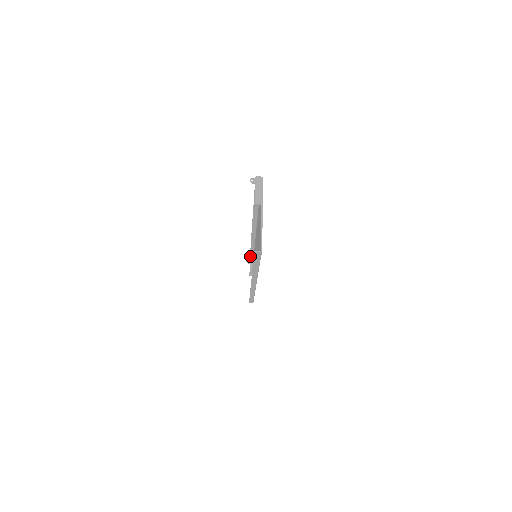
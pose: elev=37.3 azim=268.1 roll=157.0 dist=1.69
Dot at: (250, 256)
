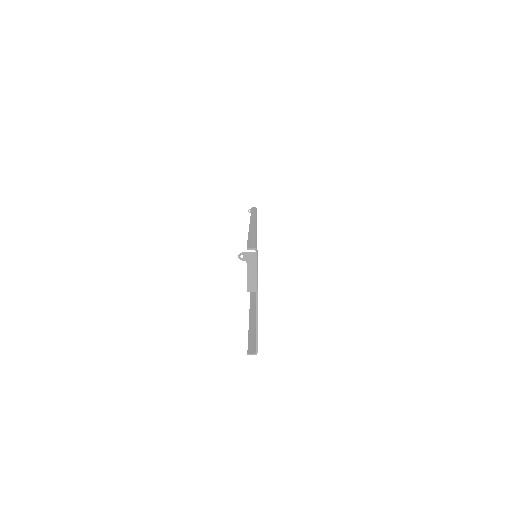
Dot at: (252, 208)
